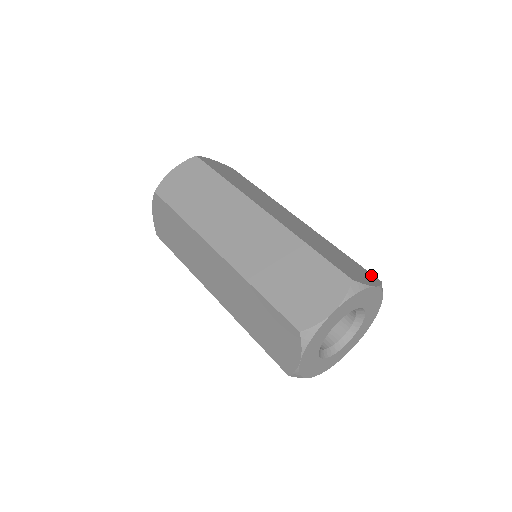
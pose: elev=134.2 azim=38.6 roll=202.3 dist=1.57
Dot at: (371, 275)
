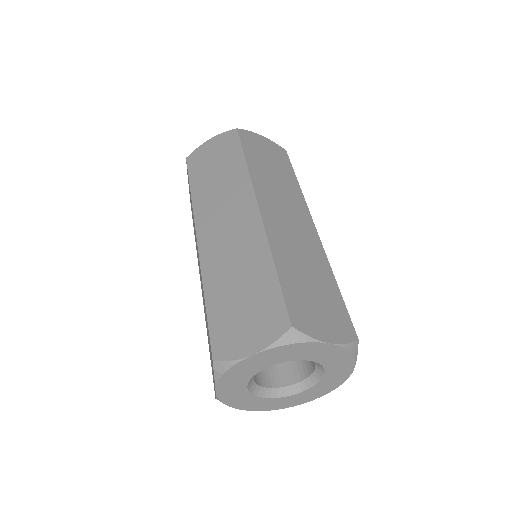
Dot at: (348, 326)
